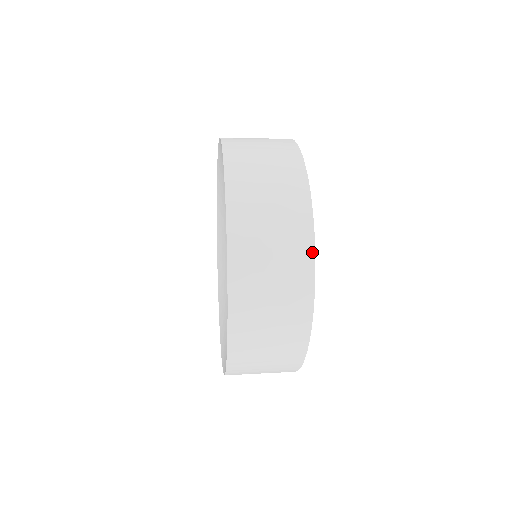
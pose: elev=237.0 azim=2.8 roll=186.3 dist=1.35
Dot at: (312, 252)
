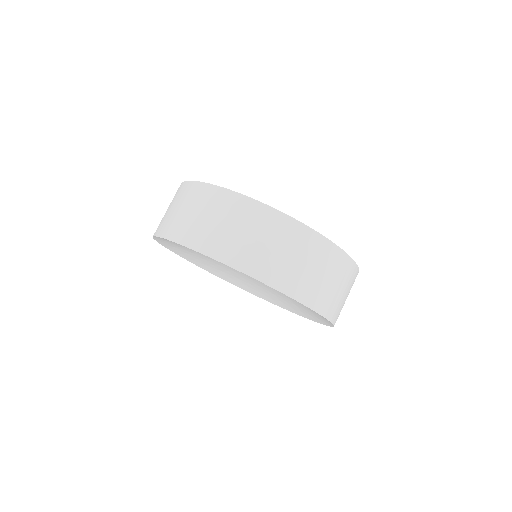
Dot at: (257, 203)
